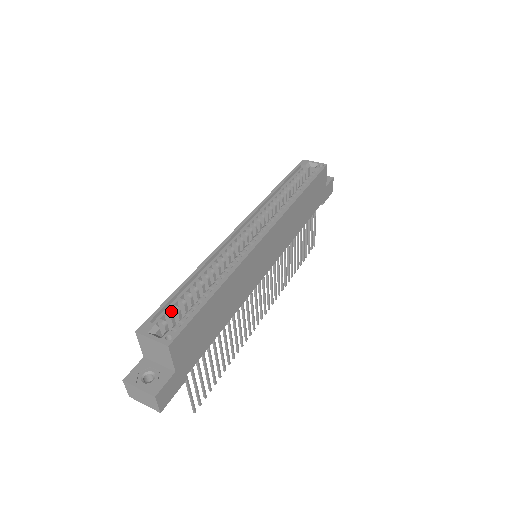
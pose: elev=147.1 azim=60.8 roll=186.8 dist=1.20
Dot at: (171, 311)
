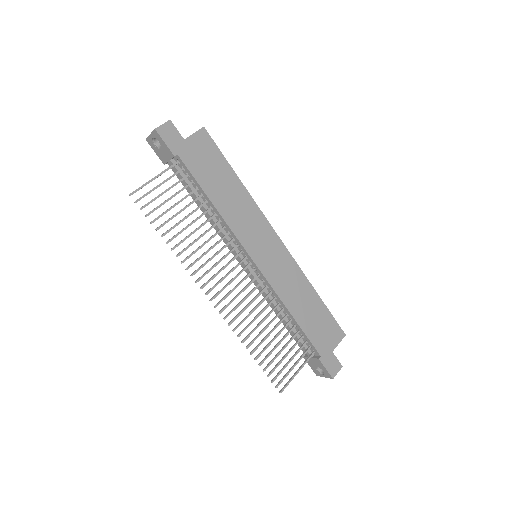
Dot at: occluded
